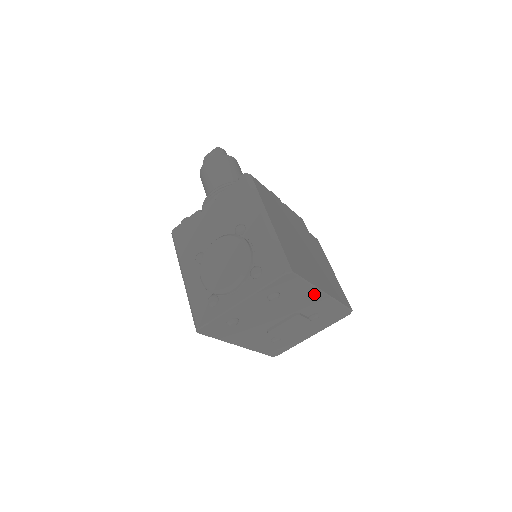
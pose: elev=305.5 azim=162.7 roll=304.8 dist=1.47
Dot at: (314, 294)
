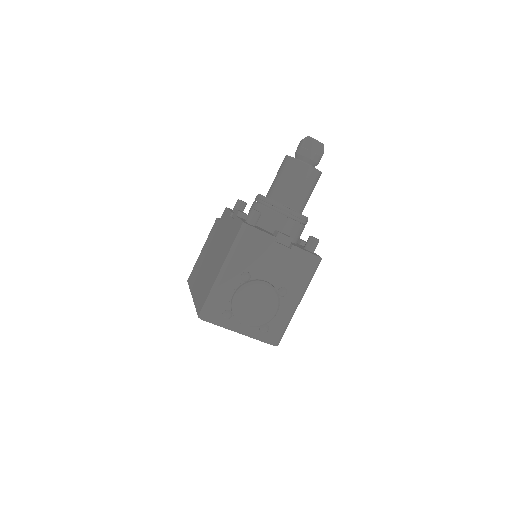
Dot at: occluded
